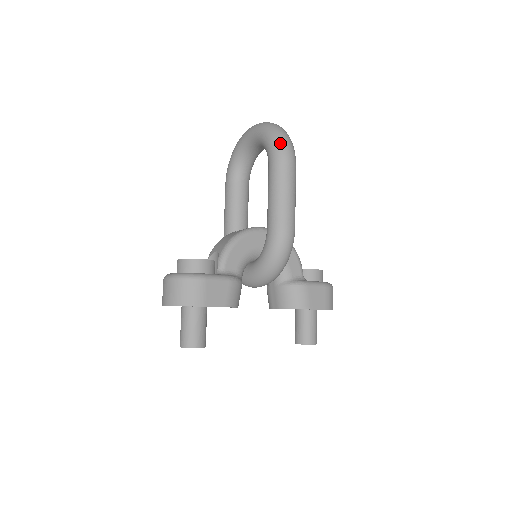
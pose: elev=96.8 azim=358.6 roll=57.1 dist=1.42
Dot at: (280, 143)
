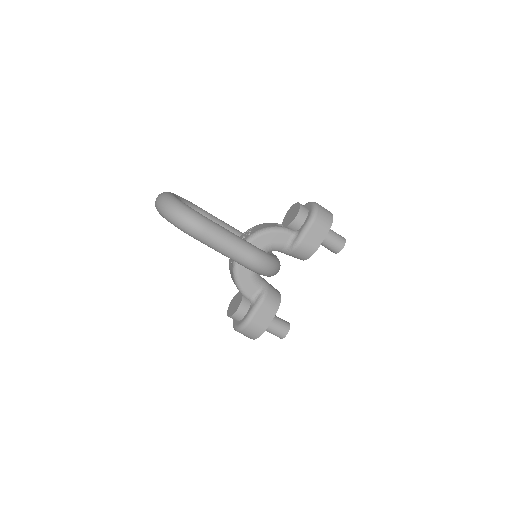
Dot at: (184, 228)
